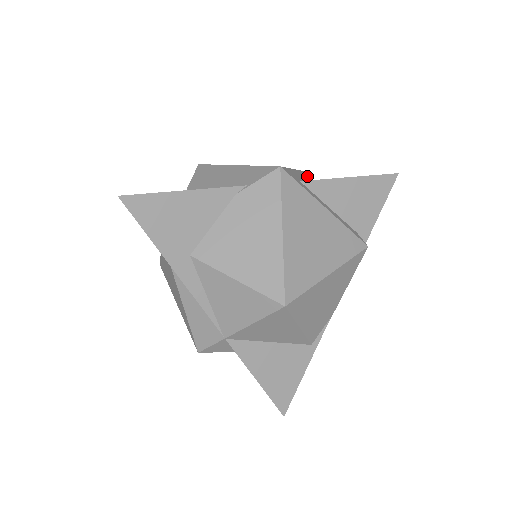
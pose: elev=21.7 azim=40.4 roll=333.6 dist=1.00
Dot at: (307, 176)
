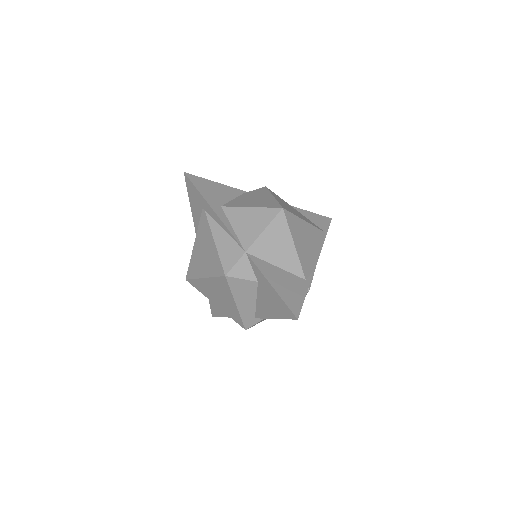
Dot at: occluded
